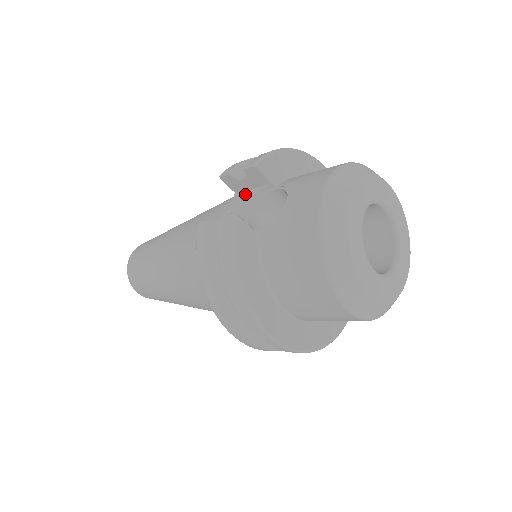
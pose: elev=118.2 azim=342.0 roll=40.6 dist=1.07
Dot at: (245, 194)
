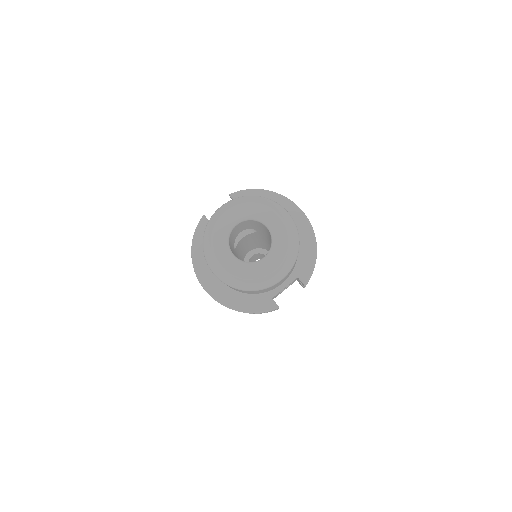
Dot at: occluded
